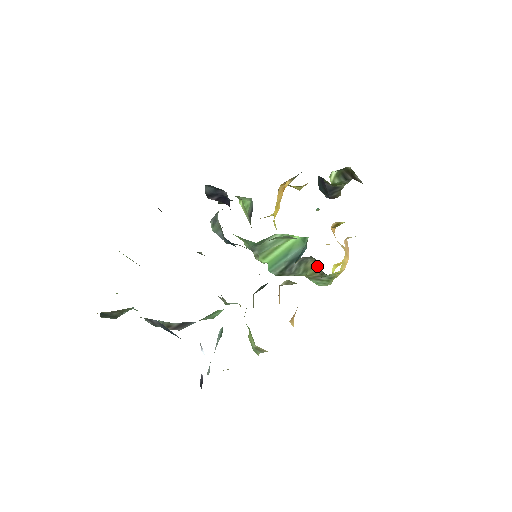
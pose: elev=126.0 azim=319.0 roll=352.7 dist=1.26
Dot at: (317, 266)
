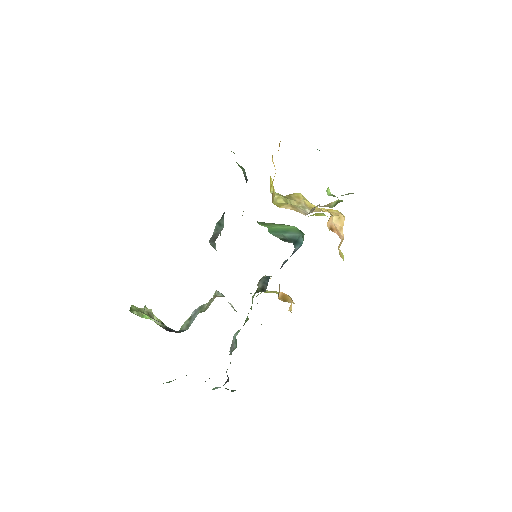
Dot at: occluded
